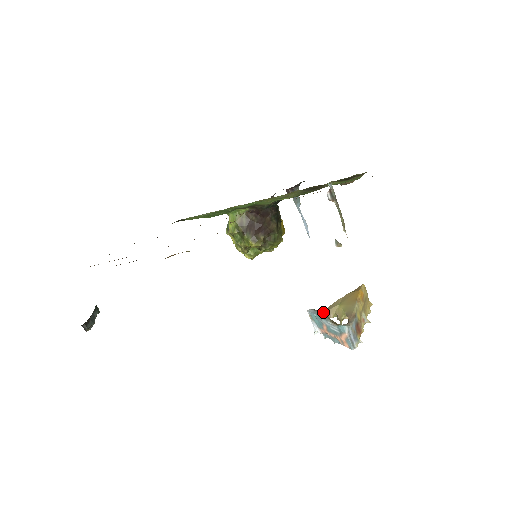
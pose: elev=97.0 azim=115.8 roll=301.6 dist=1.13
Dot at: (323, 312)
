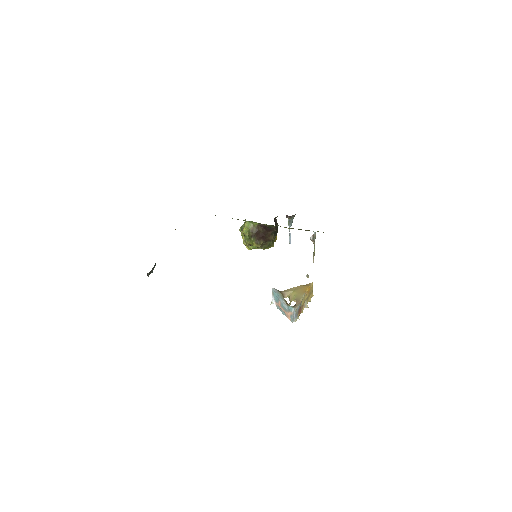
Dot at: (281, 292)
